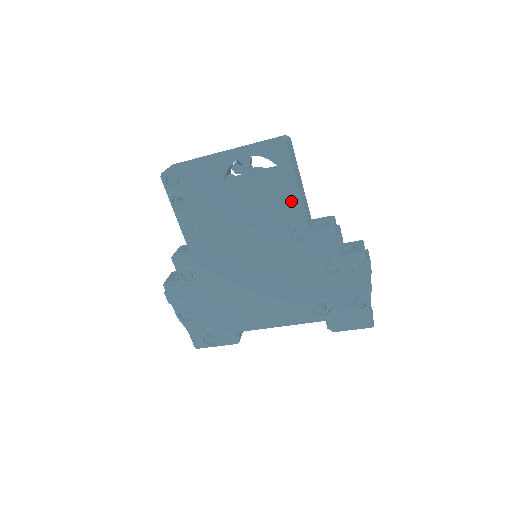
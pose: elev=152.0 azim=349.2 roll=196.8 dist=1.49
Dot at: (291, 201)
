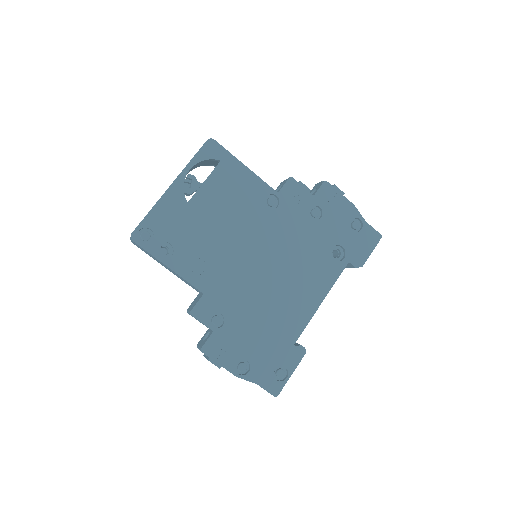
Dot at: (248, 180)
